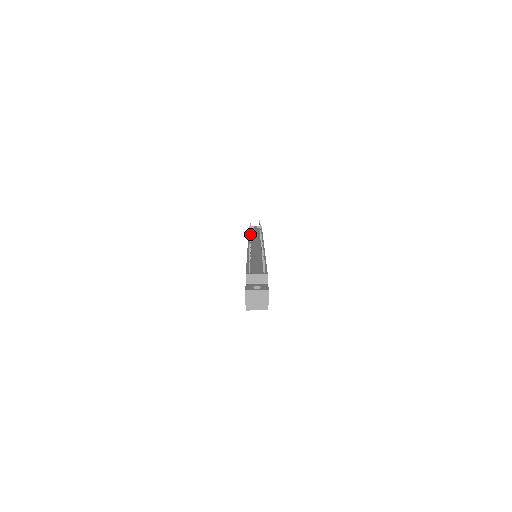
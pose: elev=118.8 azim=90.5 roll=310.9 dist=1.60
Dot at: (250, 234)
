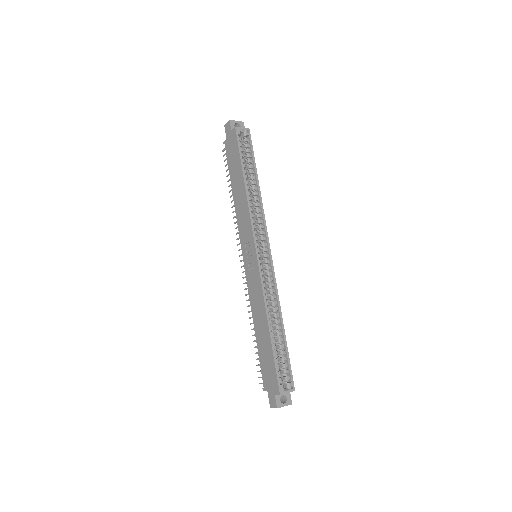
Dot at: occluded
